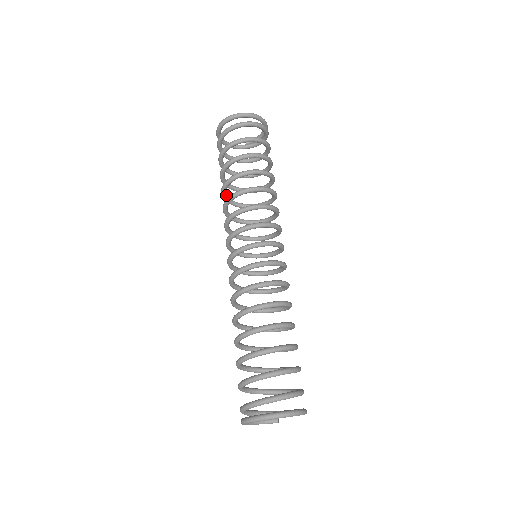
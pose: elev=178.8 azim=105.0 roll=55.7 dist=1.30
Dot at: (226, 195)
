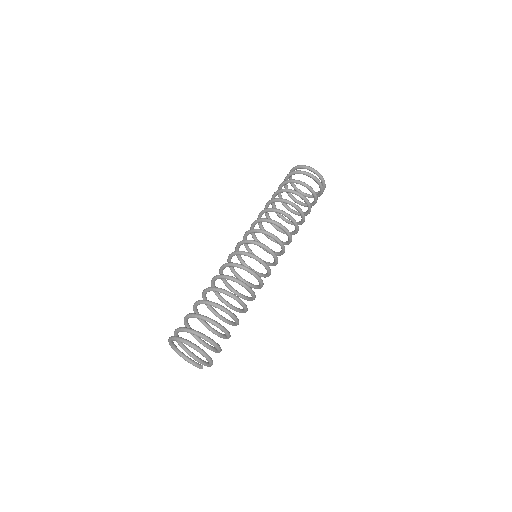
Dot at: (269, 217)
